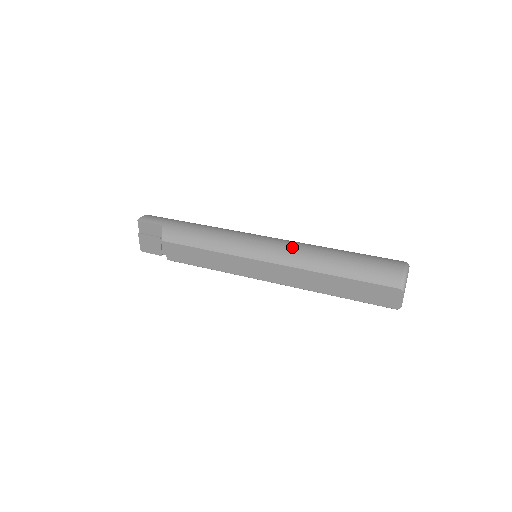
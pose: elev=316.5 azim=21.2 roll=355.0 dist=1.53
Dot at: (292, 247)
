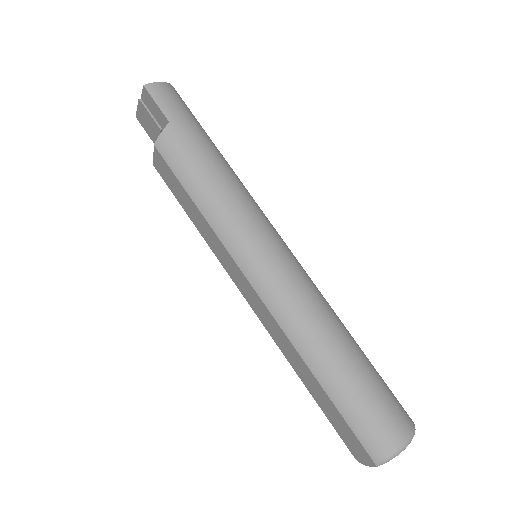
Dot at: (299, 299)
